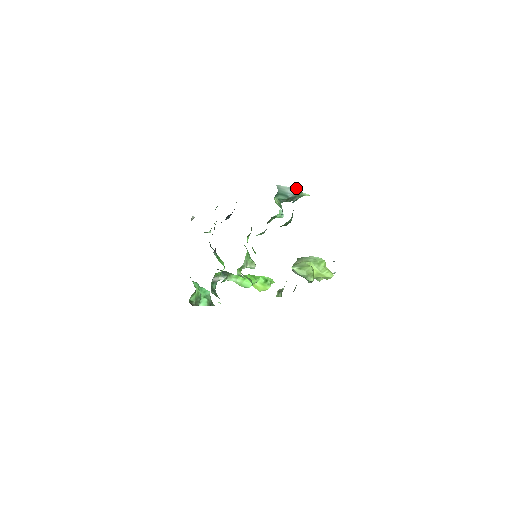
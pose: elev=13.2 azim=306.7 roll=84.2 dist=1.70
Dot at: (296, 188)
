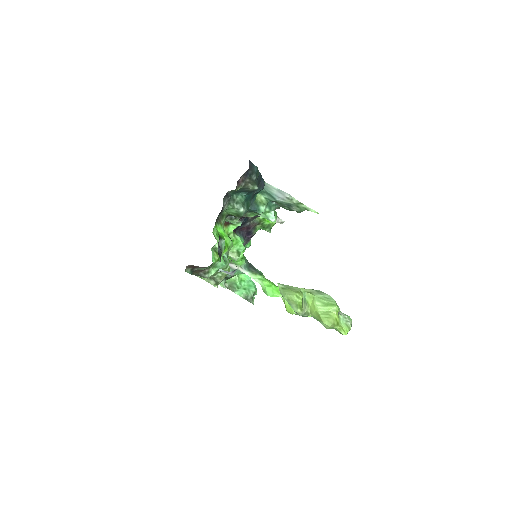
Dot at: (287, 193)
